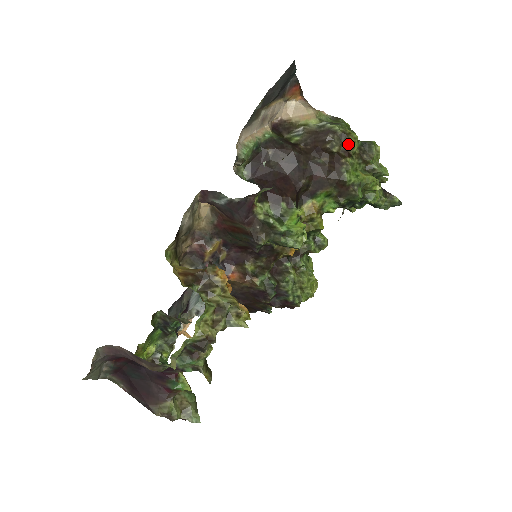
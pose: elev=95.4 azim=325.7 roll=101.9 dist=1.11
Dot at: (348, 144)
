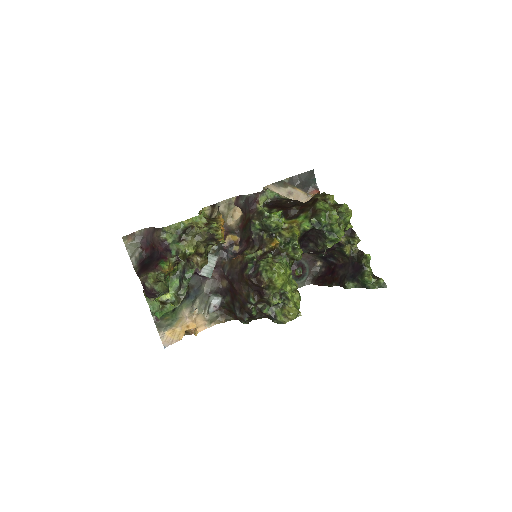
Dot at: (326, 197)
